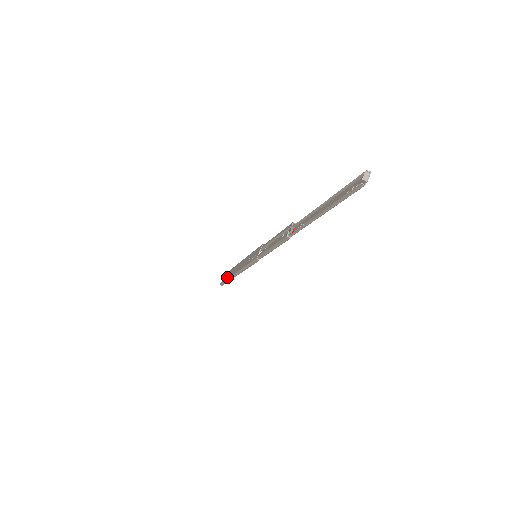
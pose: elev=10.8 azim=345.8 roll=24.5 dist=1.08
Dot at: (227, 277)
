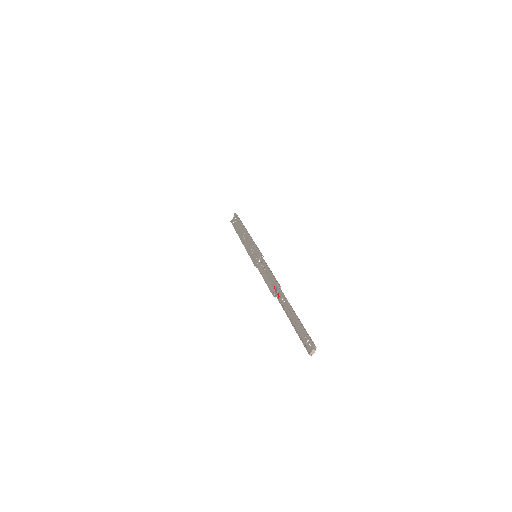
Dot at: (236, 228)
